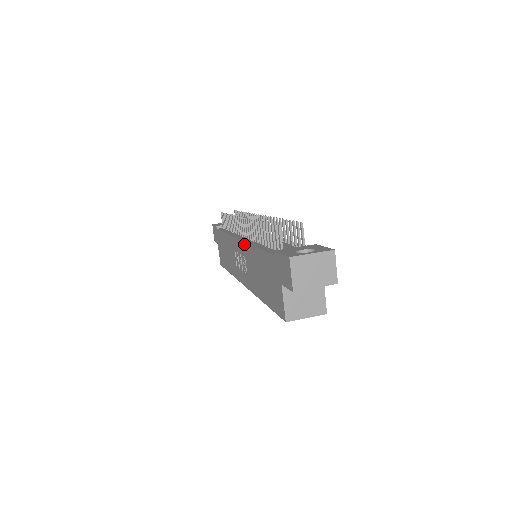
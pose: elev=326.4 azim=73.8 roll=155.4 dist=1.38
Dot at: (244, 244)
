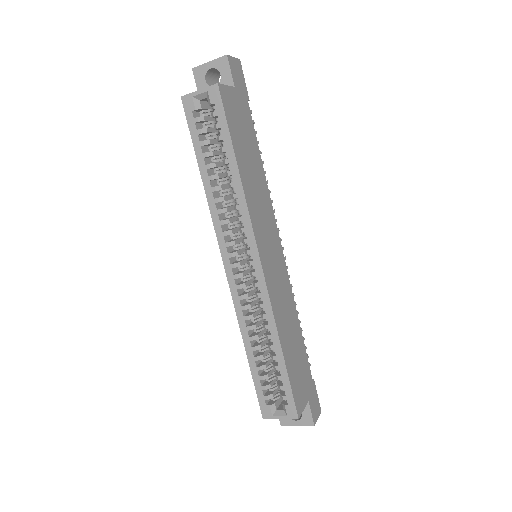
Dot at: occluded
